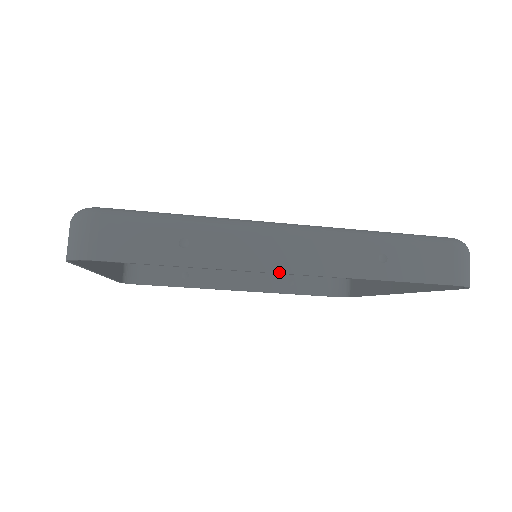
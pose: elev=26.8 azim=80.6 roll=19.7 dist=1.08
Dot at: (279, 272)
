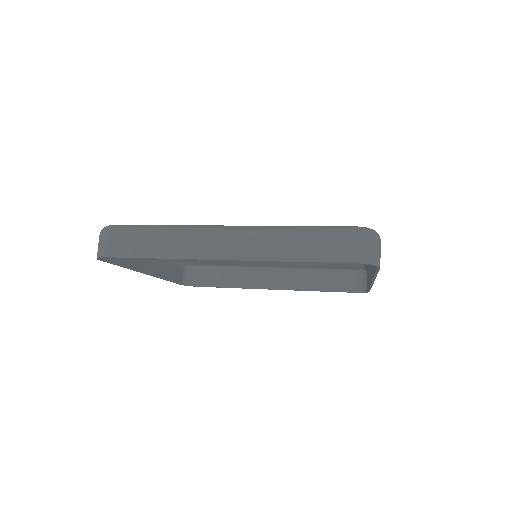
Dot at: (220, 259)
